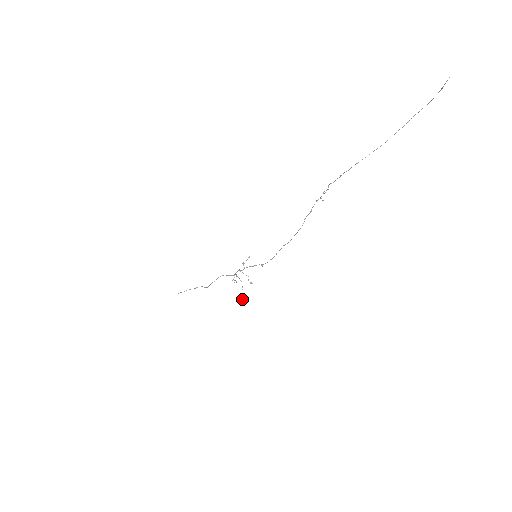
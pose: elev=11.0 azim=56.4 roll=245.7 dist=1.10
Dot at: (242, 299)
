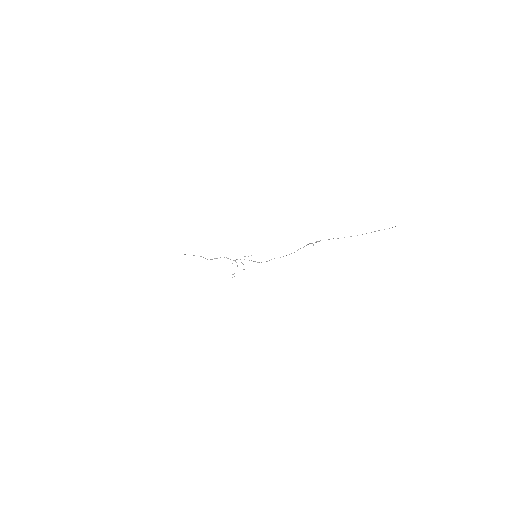
Dot at: occluded
